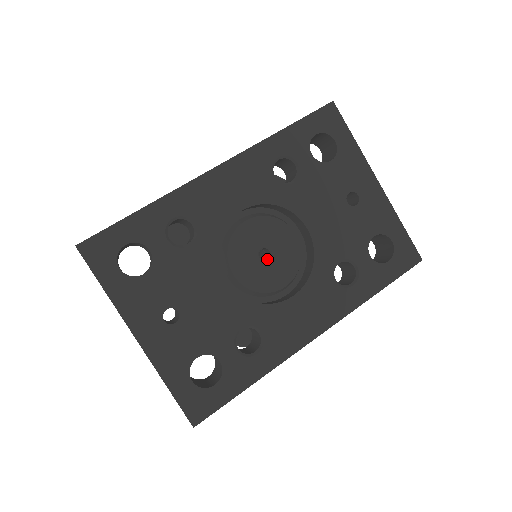
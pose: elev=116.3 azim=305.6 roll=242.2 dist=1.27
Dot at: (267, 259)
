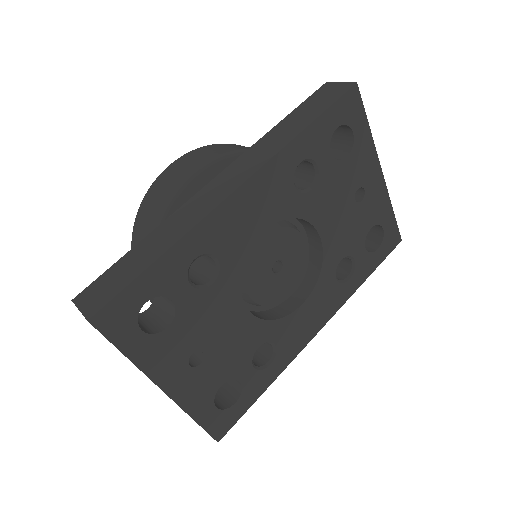
Dot at: (278, 270)
